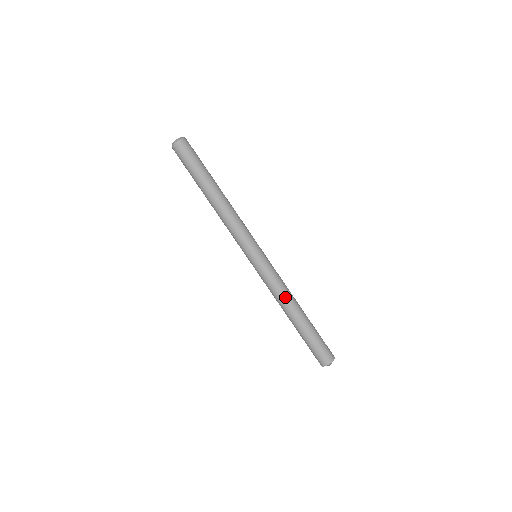
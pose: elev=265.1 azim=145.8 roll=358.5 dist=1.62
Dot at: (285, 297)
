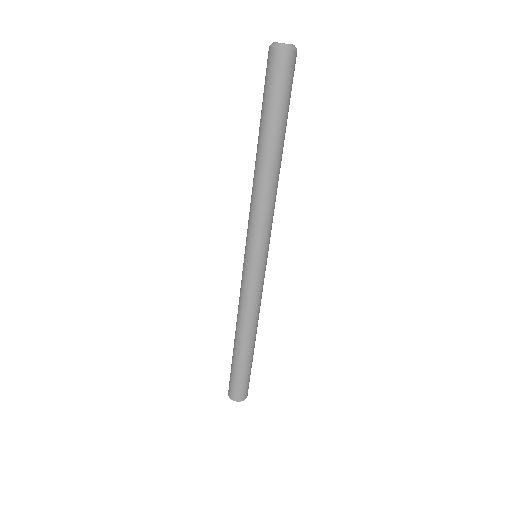
Dot at: (253, 320)
